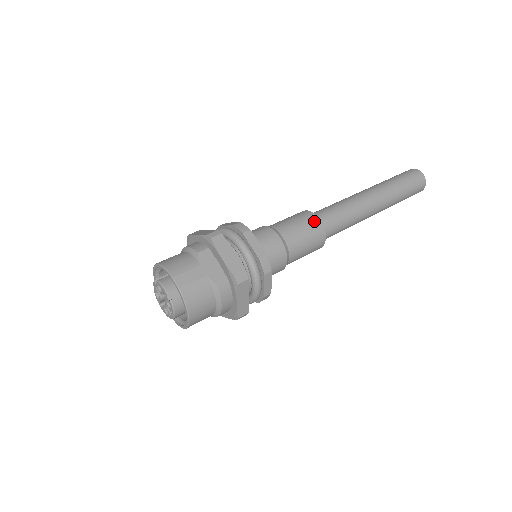
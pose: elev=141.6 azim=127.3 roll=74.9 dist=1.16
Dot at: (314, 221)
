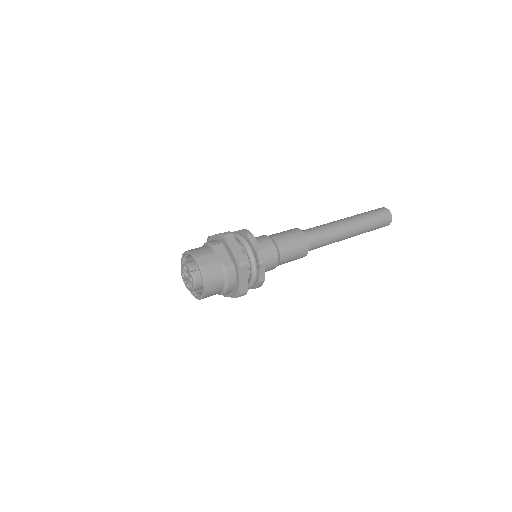
Dot at: (300, 235)
